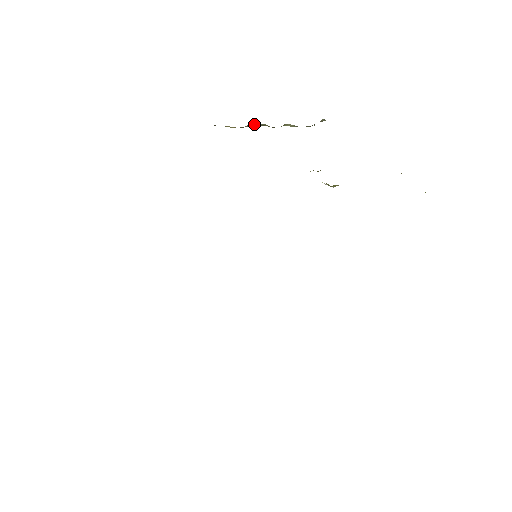
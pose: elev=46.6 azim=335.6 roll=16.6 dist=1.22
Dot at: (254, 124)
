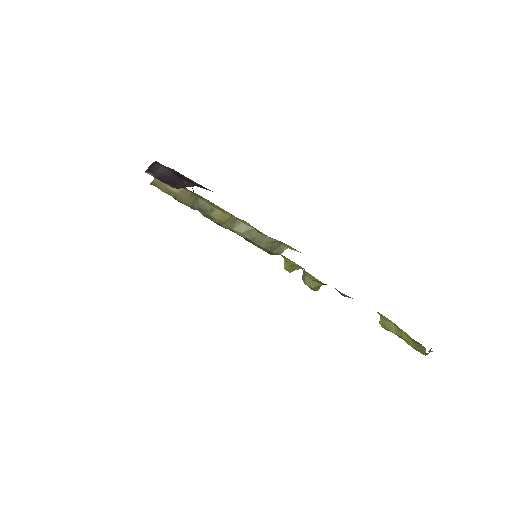
Dot at: (198, 203)
